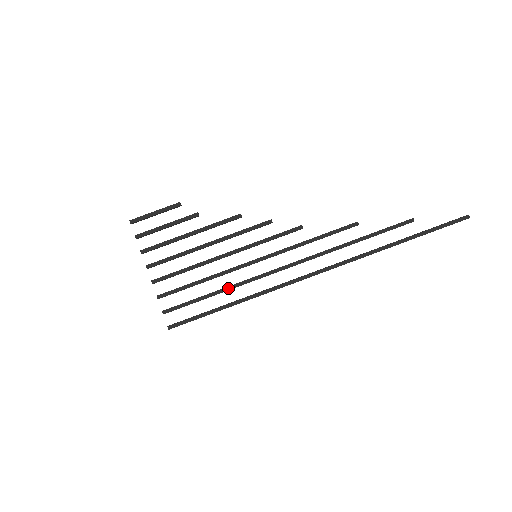
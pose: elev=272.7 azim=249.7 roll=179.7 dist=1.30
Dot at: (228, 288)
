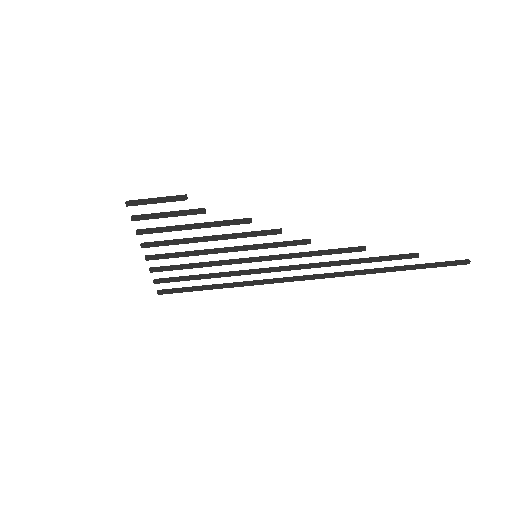
Dot at: (221, 276)
